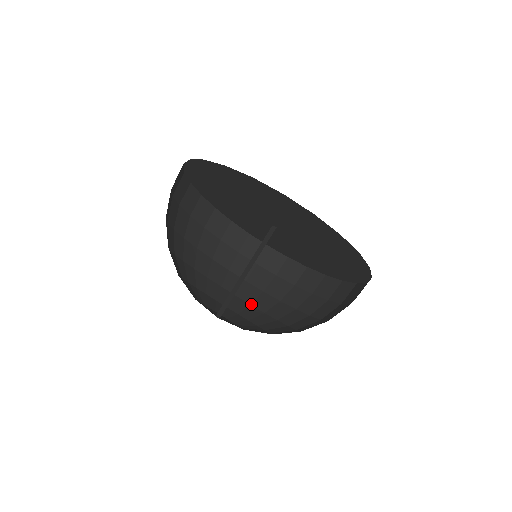
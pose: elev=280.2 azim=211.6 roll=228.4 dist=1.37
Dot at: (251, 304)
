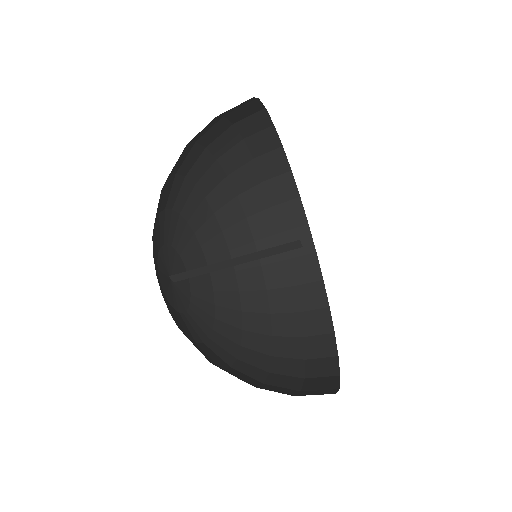
Dot at: (186, 176)
